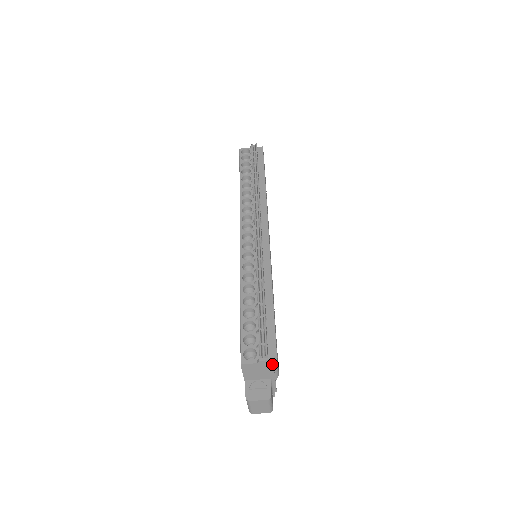
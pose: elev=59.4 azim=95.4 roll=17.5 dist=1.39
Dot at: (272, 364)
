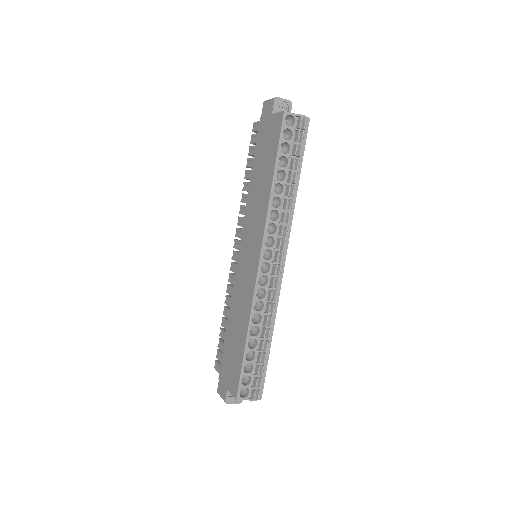
Dot at: occluded
